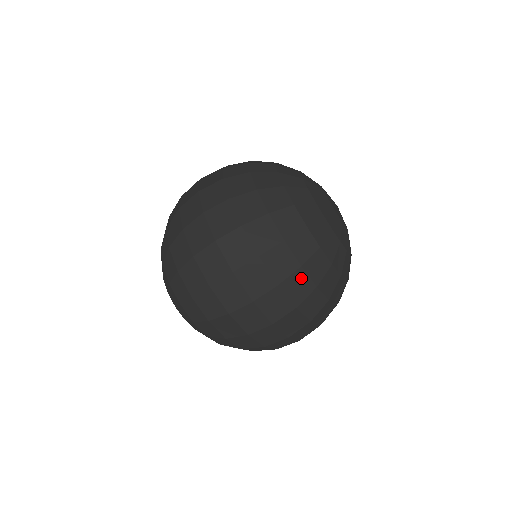
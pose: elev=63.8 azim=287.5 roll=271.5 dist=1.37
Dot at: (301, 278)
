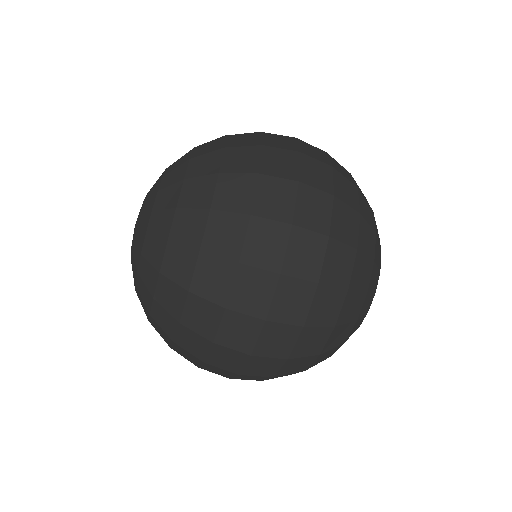
Dot at: occluded
